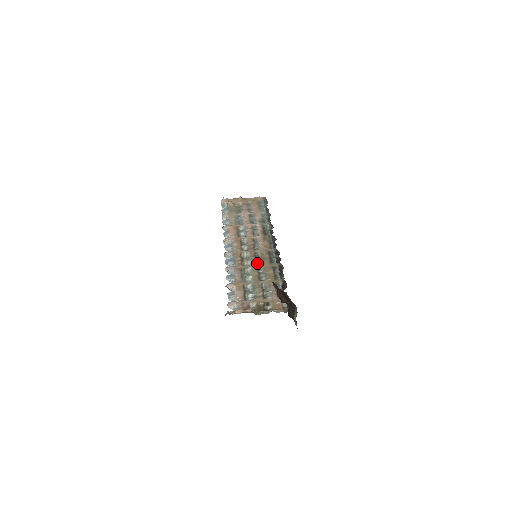
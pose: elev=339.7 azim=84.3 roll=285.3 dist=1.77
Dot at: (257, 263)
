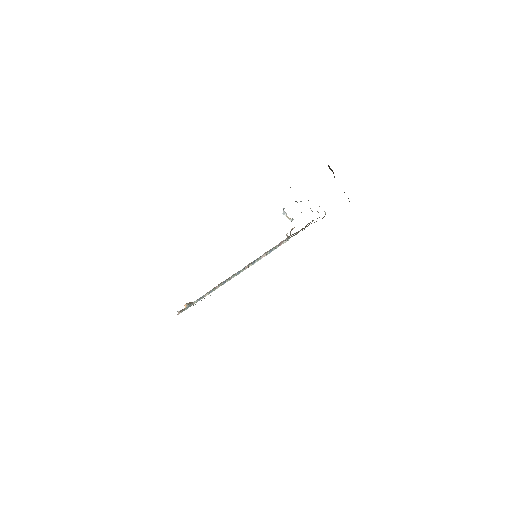
Dot at: occluded
